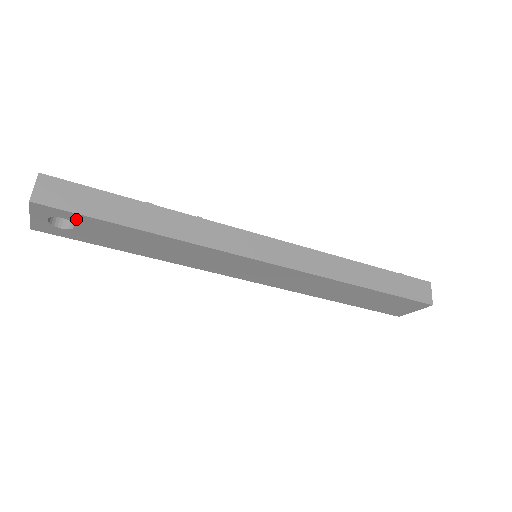
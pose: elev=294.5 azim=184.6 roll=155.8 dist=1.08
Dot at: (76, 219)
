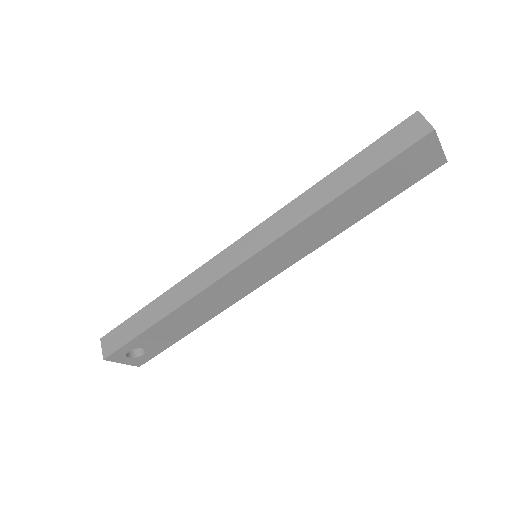
Dot at: (133, 346)
